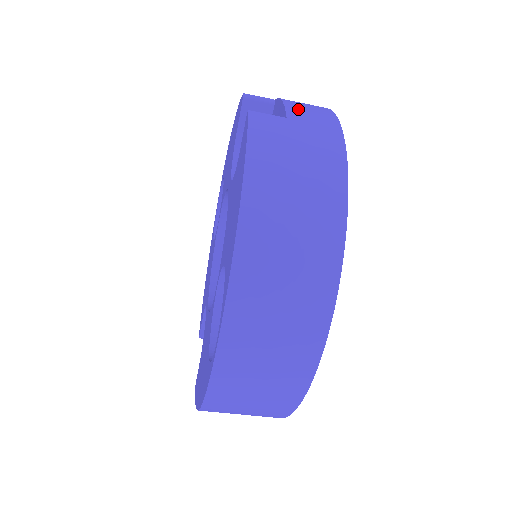
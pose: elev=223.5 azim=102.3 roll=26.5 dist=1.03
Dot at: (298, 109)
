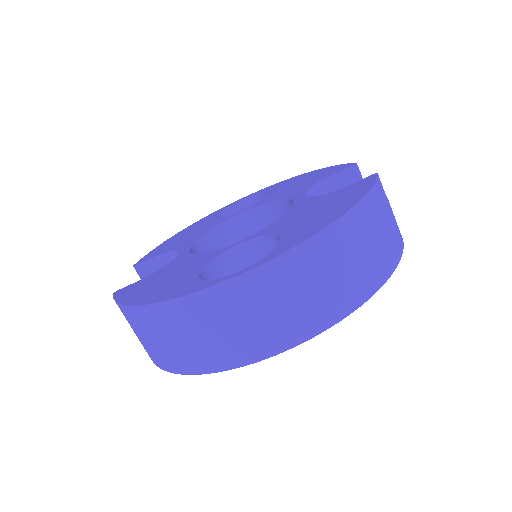
Dot at: occluded
